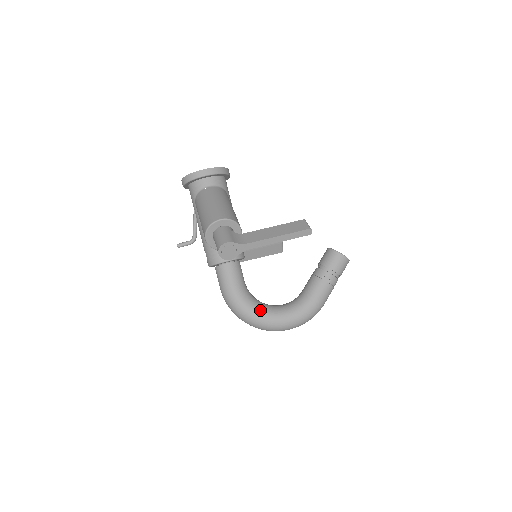
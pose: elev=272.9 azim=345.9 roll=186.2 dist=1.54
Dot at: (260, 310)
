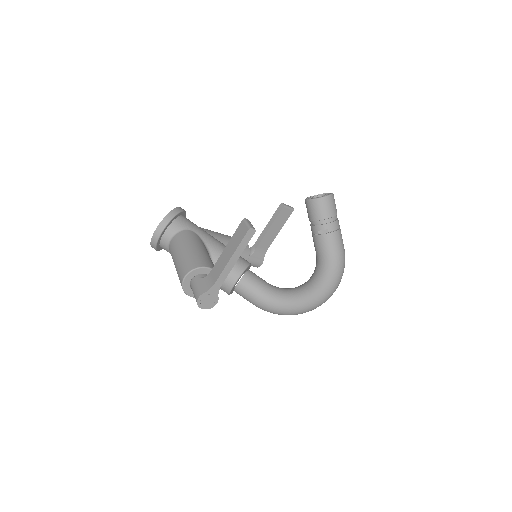
Dot at: (293, 300)
